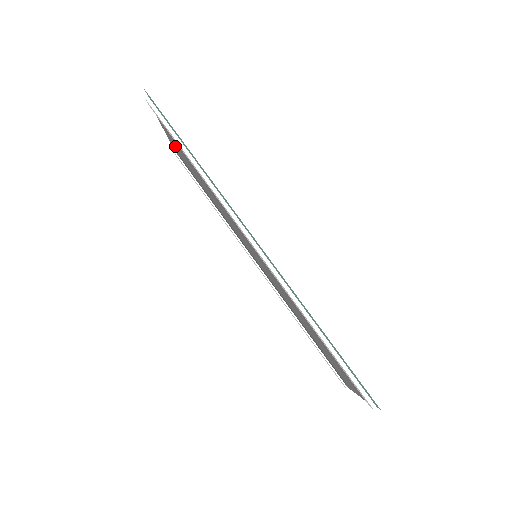
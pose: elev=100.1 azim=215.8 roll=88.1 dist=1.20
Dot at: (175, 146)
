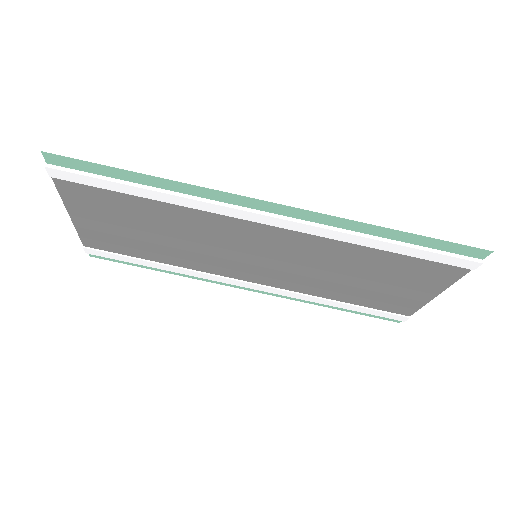
Dot at: (92, 222)
